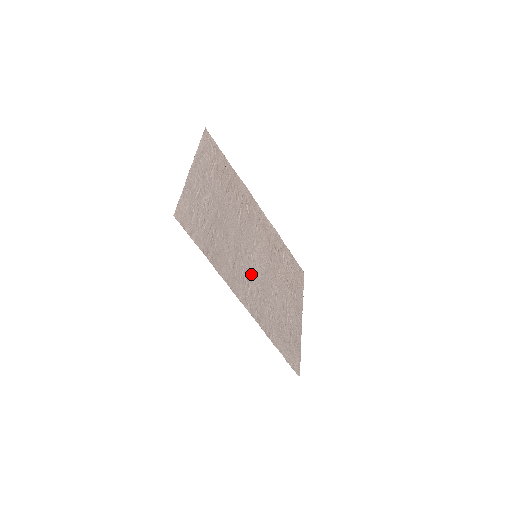
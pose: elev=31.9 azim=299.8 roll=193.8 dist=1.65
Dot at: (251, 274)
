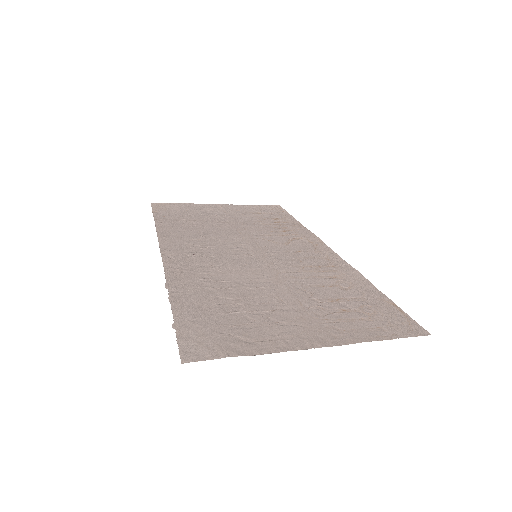
Dot at: (219, 255)
